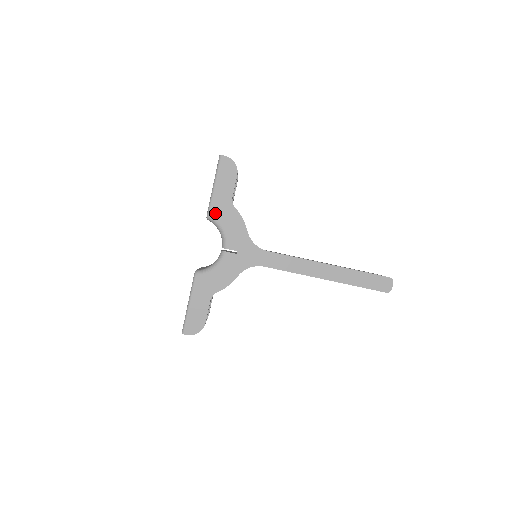
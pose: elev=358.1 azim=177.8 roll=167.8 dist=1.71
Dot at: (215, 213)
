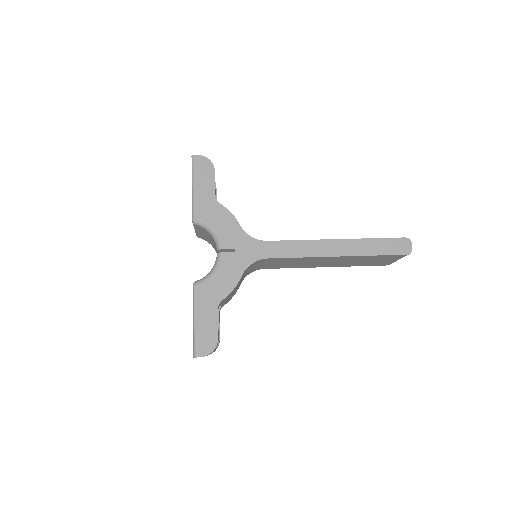
Dot at: (201, 214)
